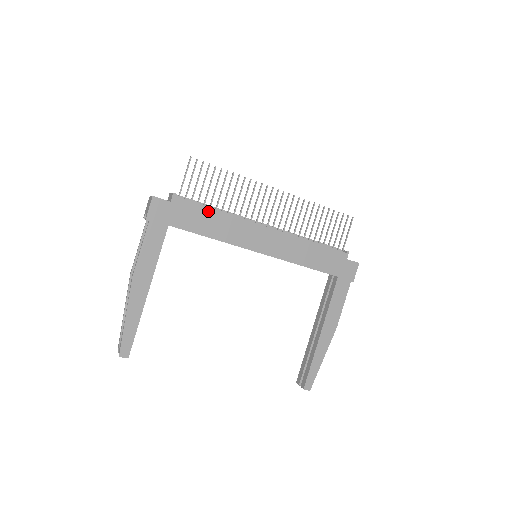
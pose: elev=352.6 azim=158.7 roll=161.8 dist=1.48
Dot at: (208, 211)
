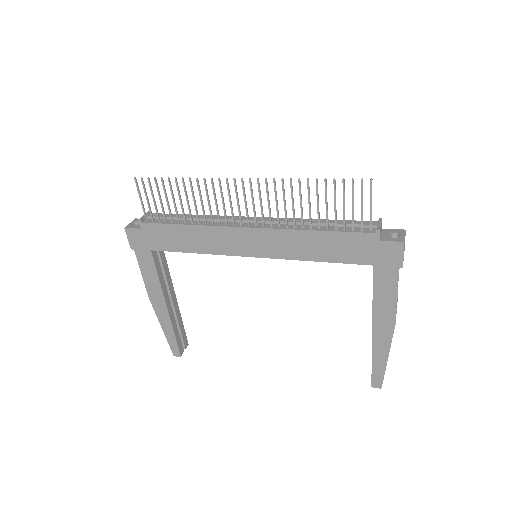
Dot at: (177, 228)
